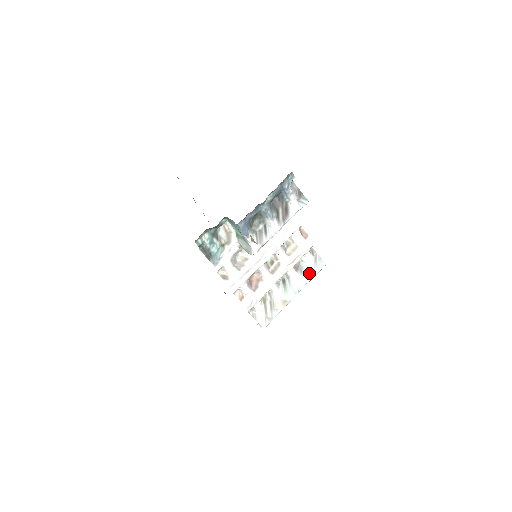
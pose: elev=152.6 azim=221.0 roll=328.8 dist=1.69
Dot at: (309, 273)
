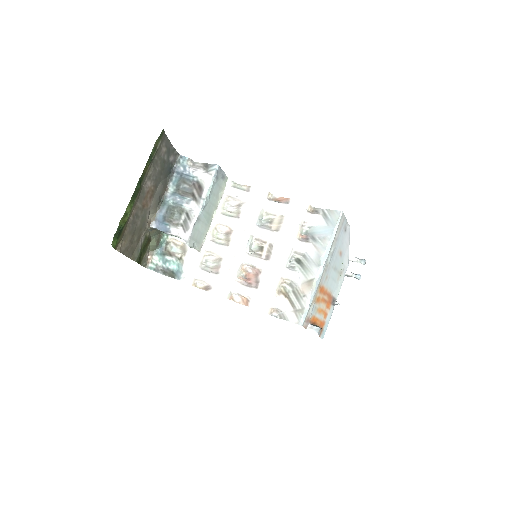
Dot at: (324, 234)
